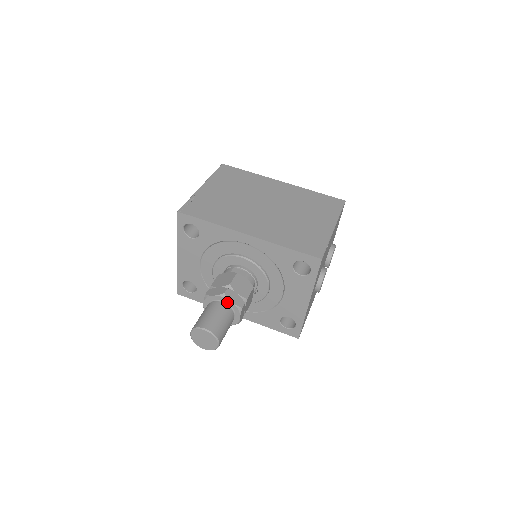
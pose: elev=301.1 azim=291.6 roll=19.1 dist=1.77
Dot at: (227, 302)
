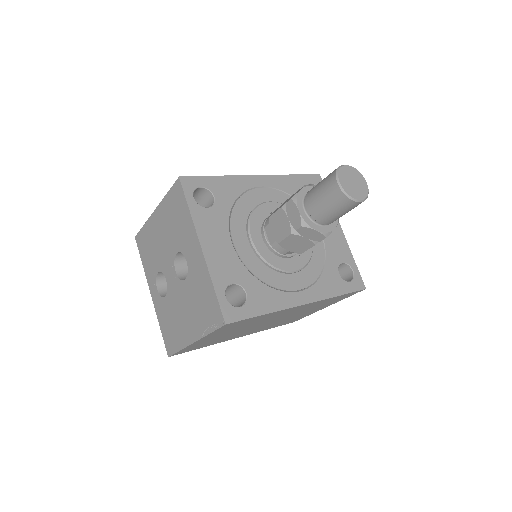
Dot at: occluded
